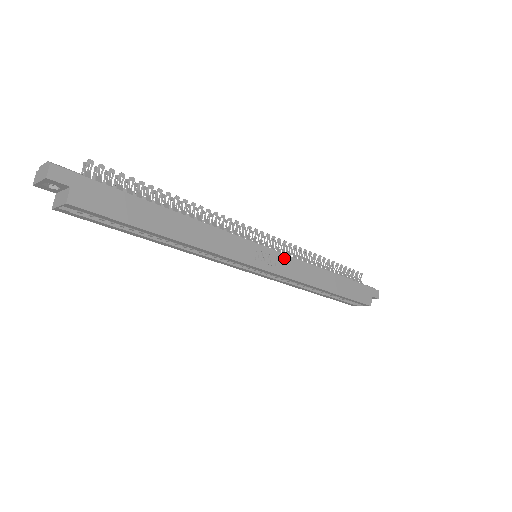
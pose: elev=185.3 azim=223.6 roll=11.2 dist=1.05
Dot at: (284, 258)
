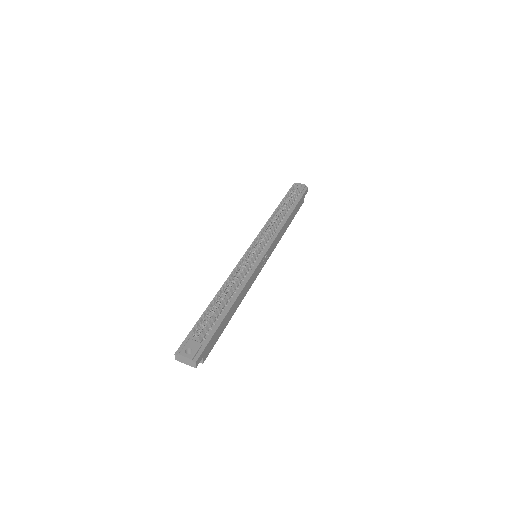
Dot at: (271, 247)
